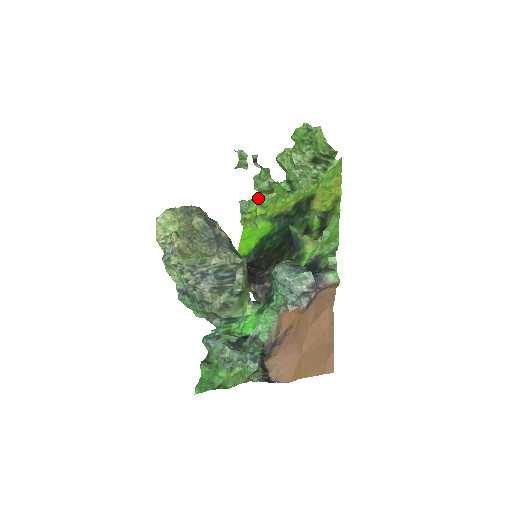
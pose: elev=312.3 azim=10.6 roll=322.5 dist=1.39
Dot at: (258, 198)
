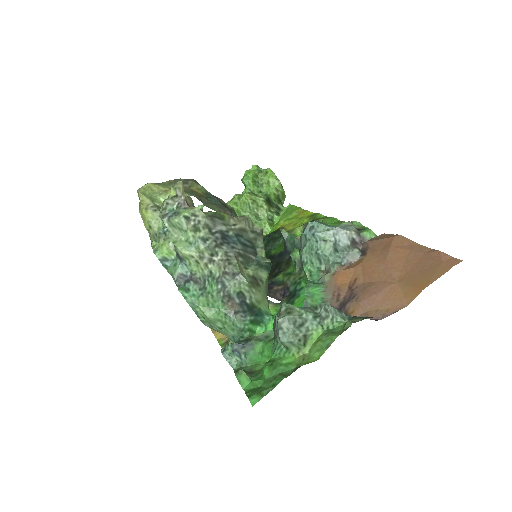
Dot at: occluded
